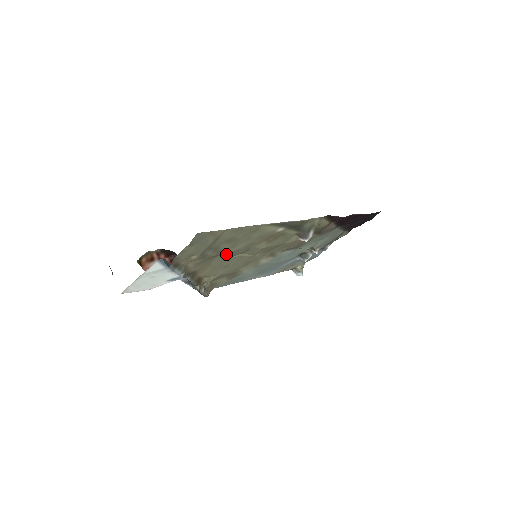
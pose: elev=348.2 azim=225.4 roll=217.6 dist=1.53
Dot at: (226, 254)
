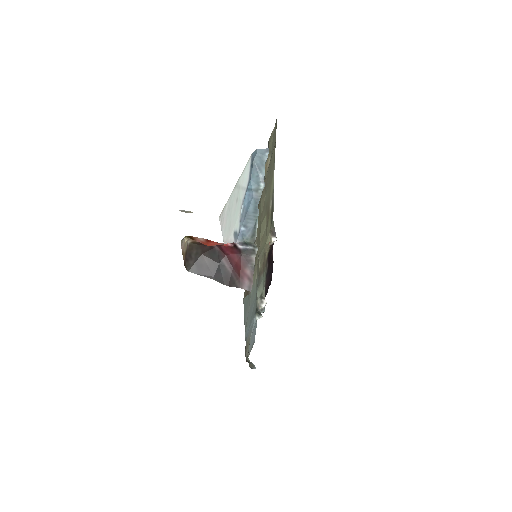
Dot at: (263, 202)
